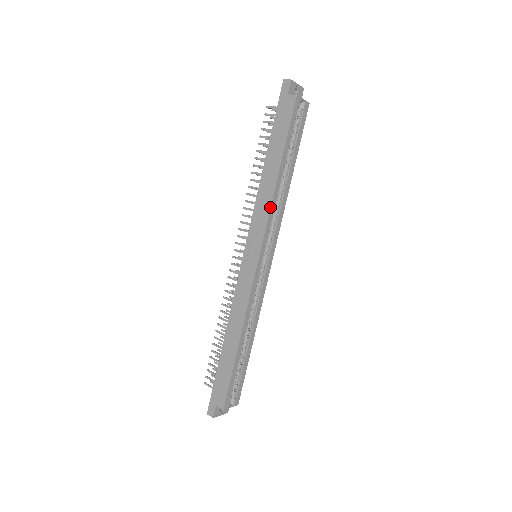
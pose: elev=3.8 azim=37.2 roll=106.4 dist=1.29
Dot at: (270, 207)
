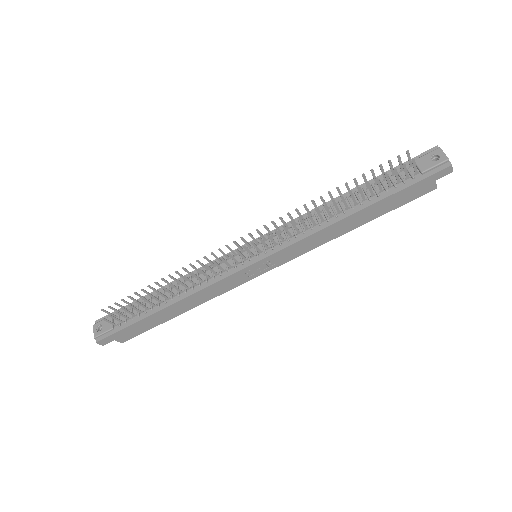
Dot at: occluded
